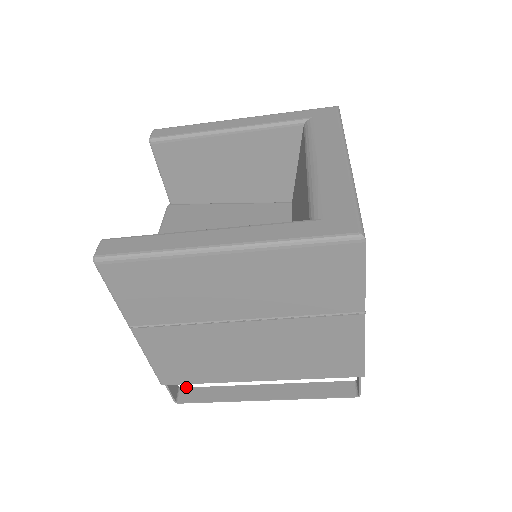
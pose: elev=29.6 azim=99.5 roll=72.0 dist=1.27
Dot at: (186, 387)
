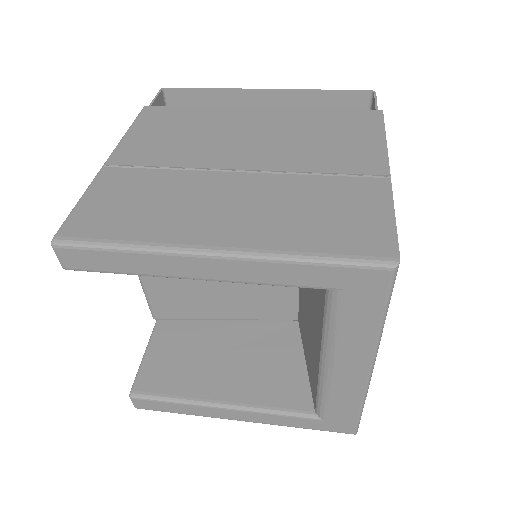
Dot at: occluded
